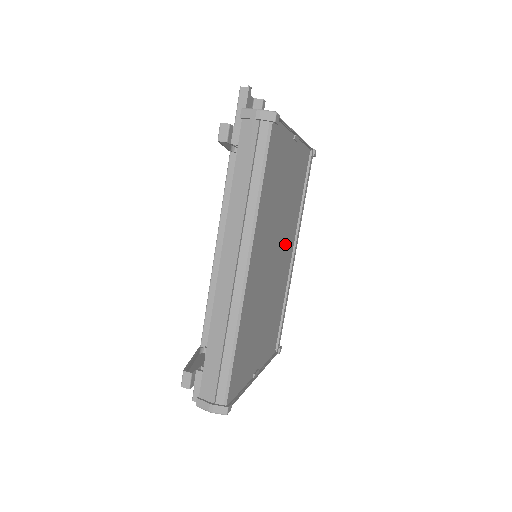
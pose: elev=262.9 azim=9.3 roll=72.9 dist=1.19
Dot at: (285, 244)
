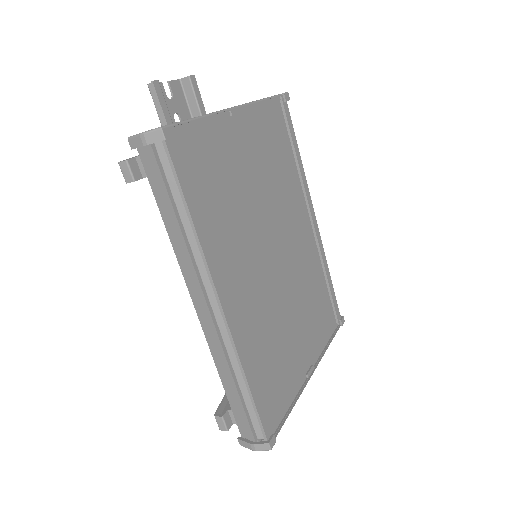
Dot at: (289, 223)
